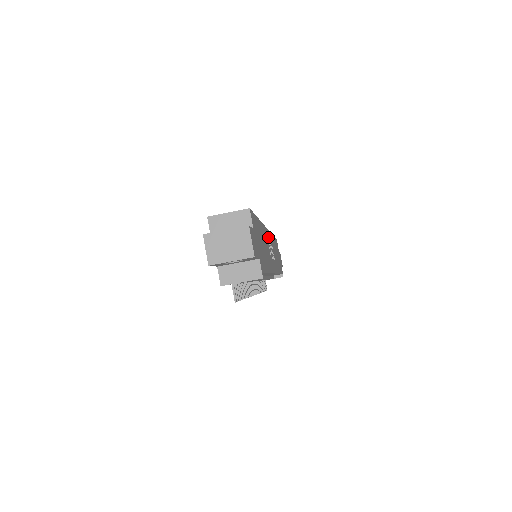
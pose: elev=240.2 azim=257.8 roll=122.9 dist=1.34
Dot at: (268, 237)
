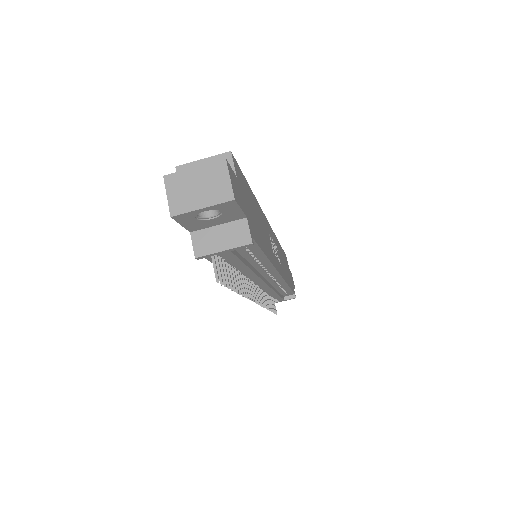
Dot at: (269, 230)
